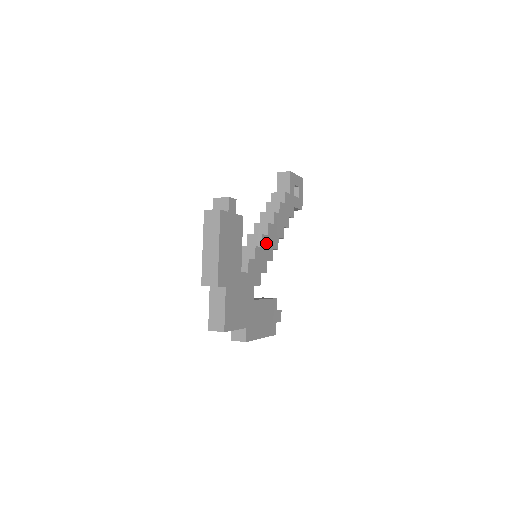
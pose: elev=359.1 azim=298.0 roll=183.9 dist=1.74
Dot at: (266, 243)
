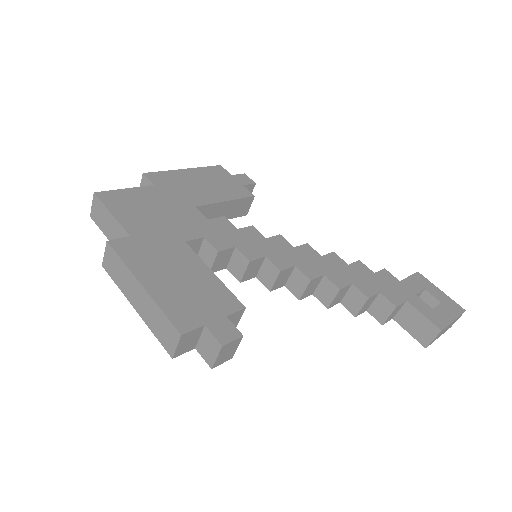
Dot at: (282, 248)
